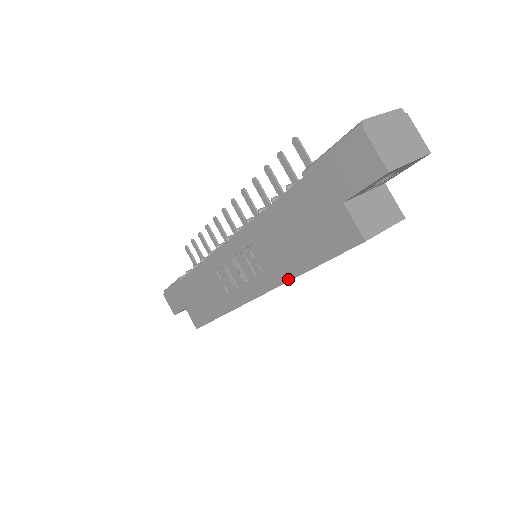
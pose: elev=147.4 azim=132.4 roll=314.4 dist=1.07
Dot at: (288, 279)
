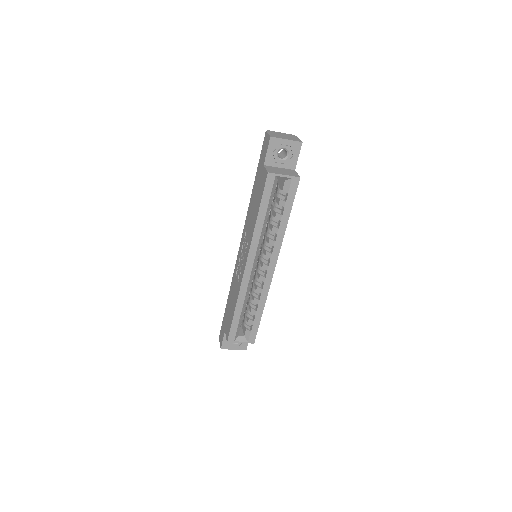
Dot at: (253, 232)
